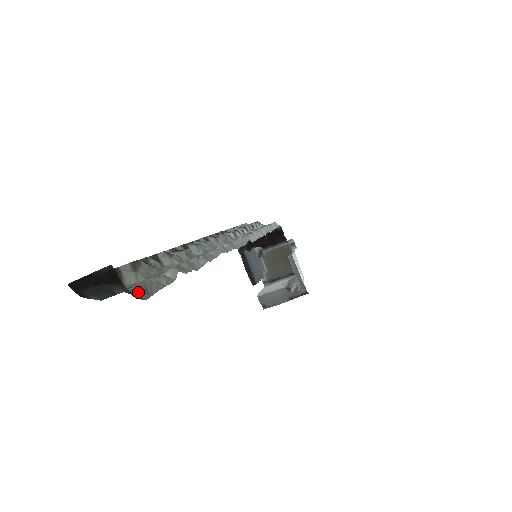
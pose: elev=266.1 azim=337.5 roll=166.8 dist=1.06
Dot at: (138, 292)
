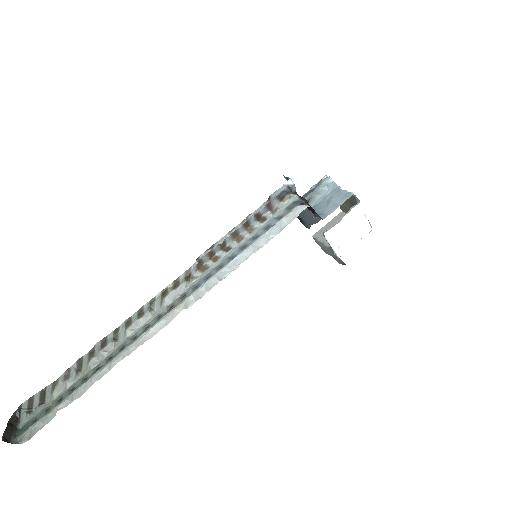
Dot at: (24, 438)
